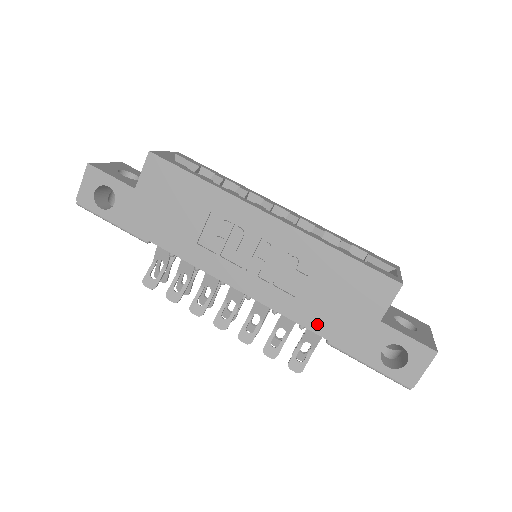
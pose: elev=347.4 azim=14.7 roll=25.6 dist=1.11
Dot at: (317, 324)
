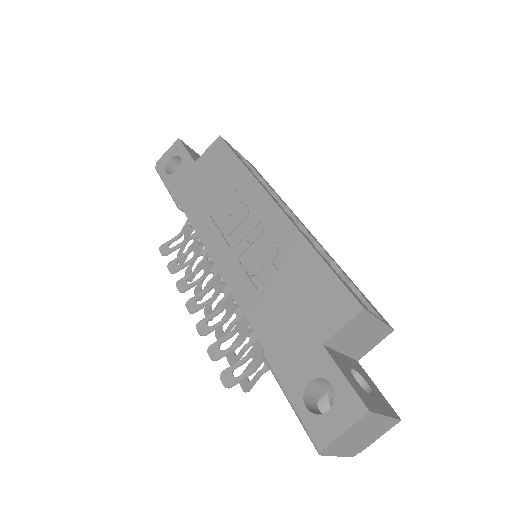
Dot at: (262, 325)
